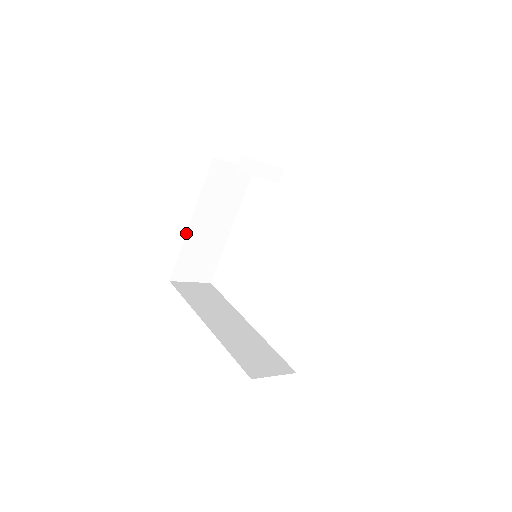
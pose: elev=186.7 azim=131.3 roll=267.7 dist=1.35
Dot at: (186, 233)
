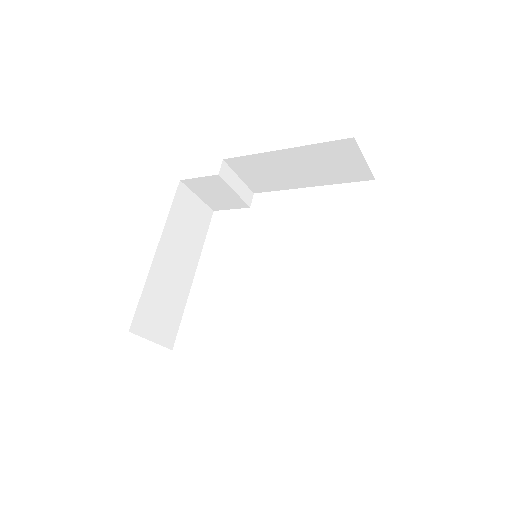
Dot at: (151, 264)
